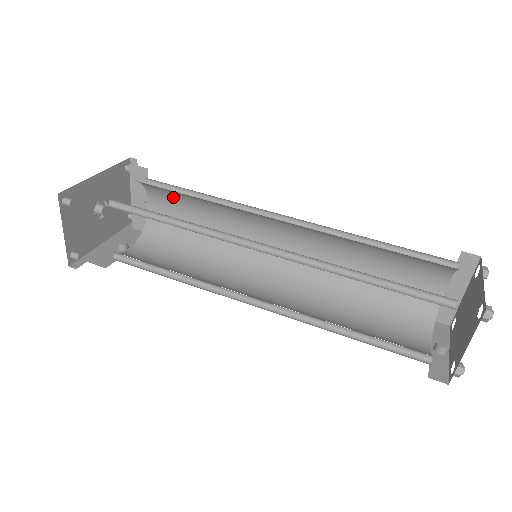
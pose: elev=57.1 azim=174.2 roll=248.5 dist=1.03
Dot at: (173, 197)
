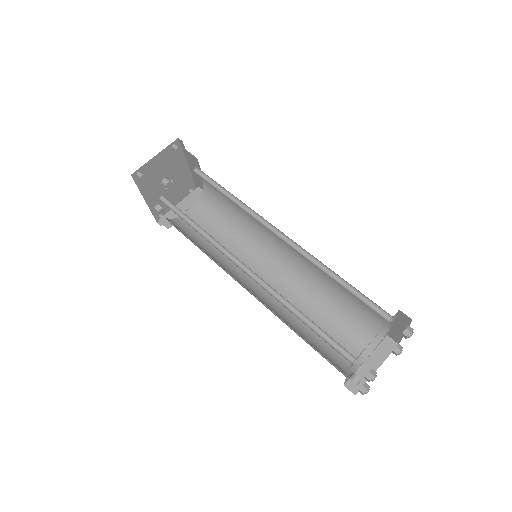
Dot at: (213, 214)
